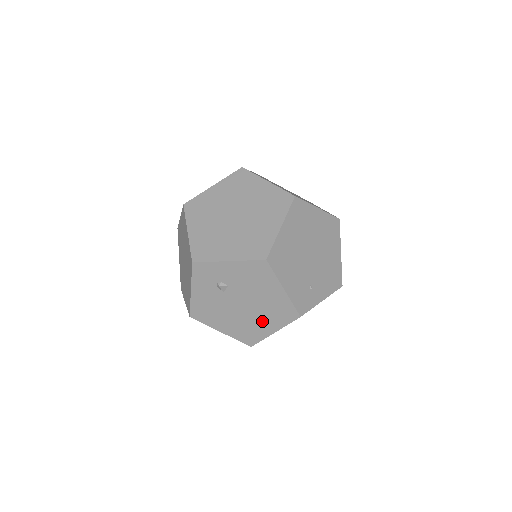
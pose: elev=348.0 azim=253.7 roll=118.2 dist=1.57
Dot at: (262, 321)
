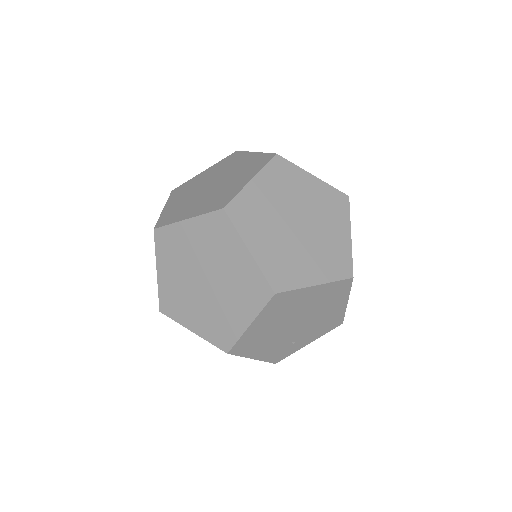
Dot at: occluded
